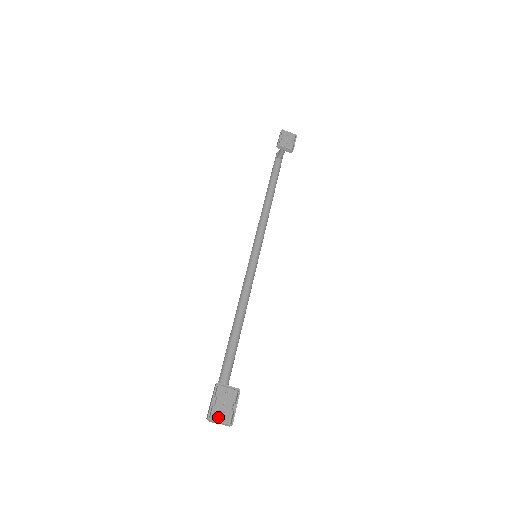
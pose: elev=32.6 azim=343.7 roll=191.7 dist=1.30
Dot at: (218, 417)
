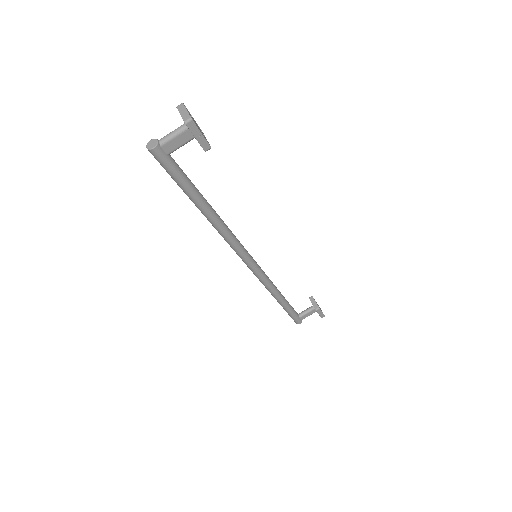
Dot at: (188, 111)
